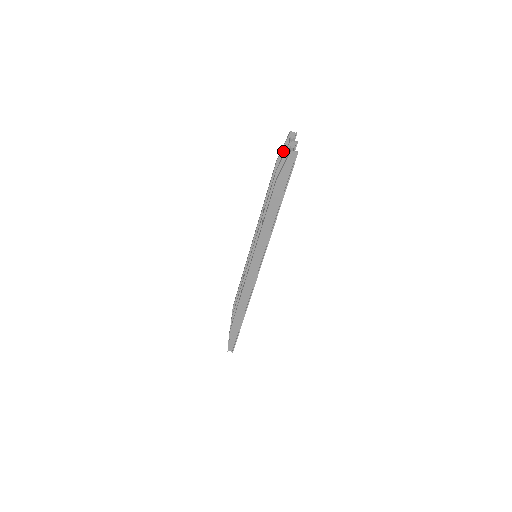
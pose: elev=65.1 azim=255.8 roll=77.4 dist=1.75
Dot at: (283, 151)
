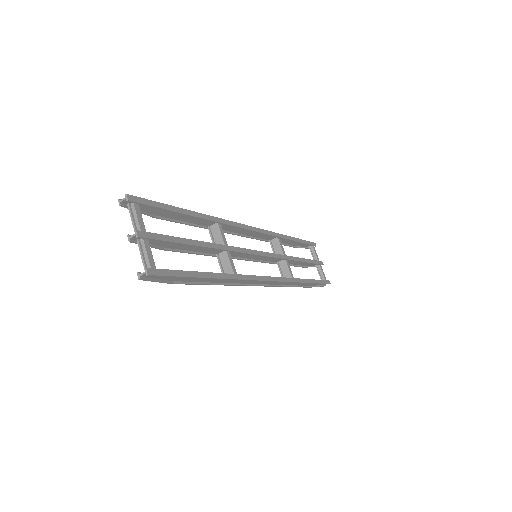
Dot at: (144, 210)
